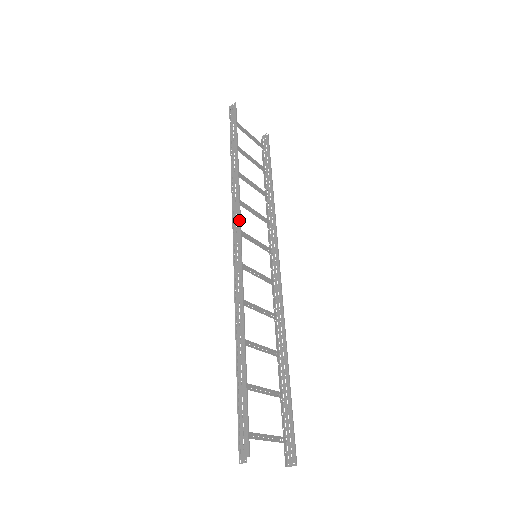
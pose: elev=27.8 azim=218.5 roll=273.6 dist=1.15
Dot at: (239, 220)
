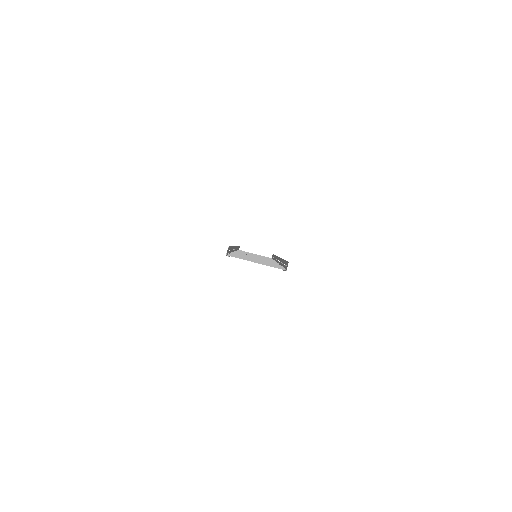
Dot at: (236, 246)
